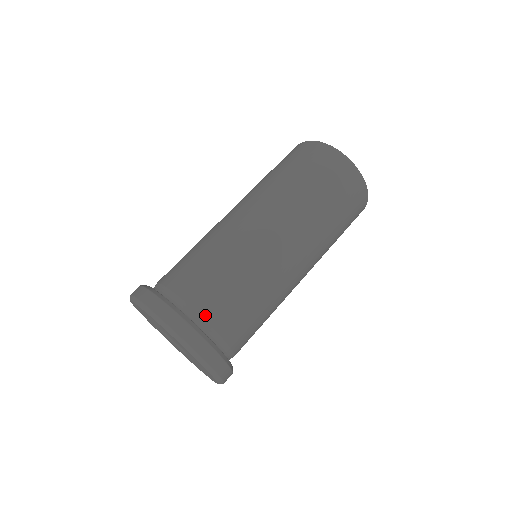
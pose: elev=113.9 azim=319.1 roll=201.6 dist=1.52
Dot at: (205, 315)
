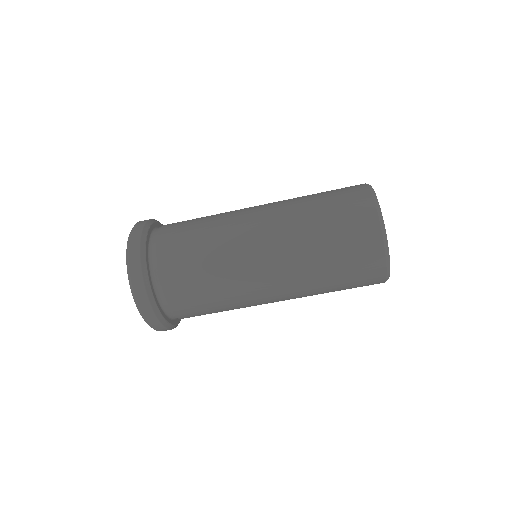
Dot at: (176, 312)
